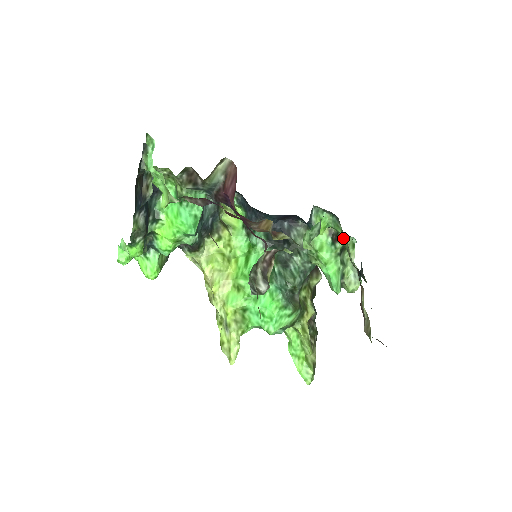
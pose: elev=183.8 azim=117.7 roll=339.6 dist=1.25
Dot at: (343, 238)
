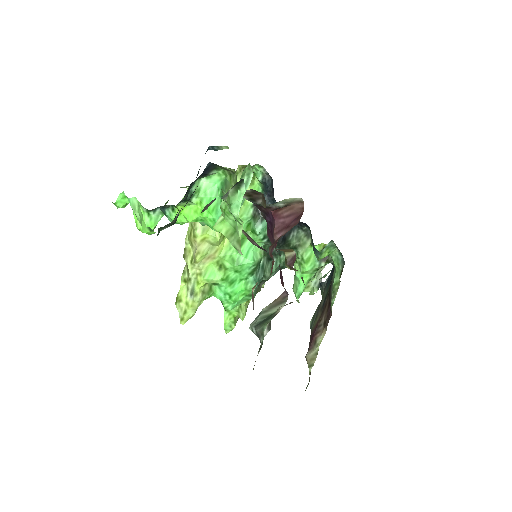
Dot at: (337, 280)
